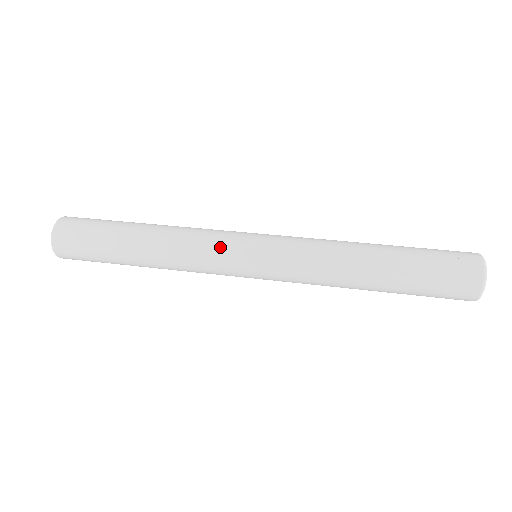
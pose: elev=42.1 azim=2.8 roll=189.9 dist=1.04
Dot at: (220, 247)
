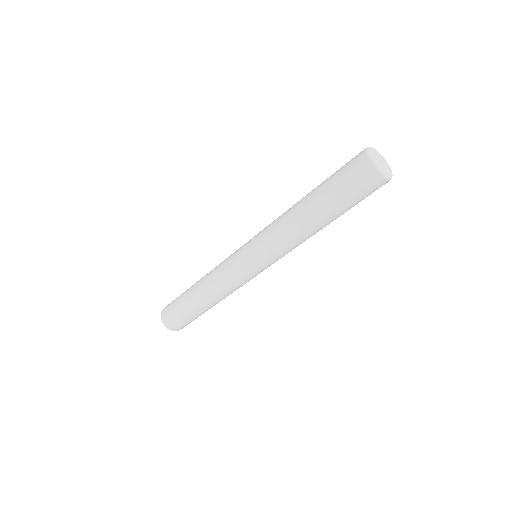
Dot at: (237, 278)
